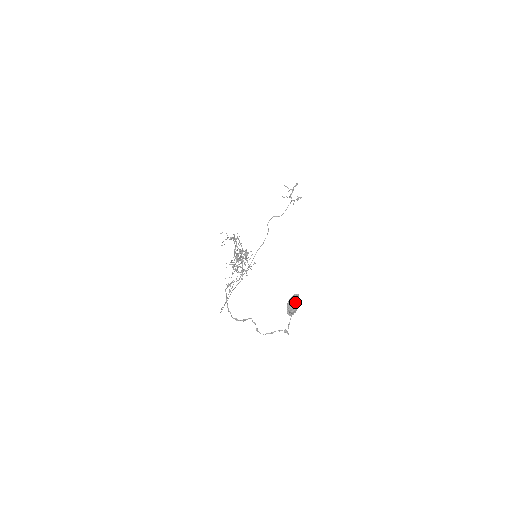
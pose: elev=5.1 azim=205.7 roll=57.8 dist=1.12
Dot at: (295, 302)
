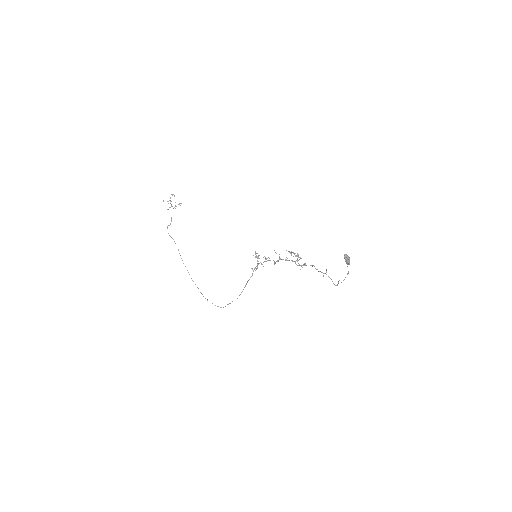
Dot at: (349, 258)
